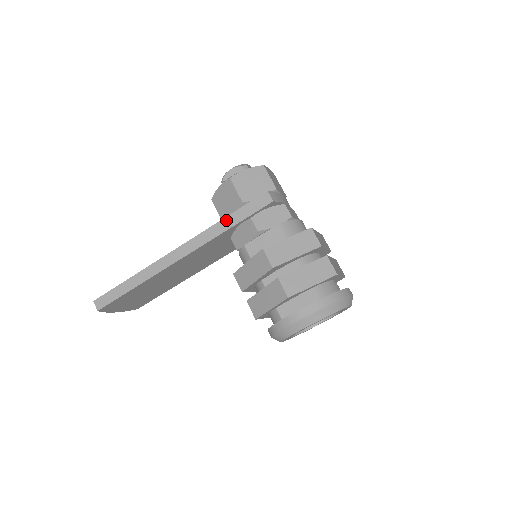
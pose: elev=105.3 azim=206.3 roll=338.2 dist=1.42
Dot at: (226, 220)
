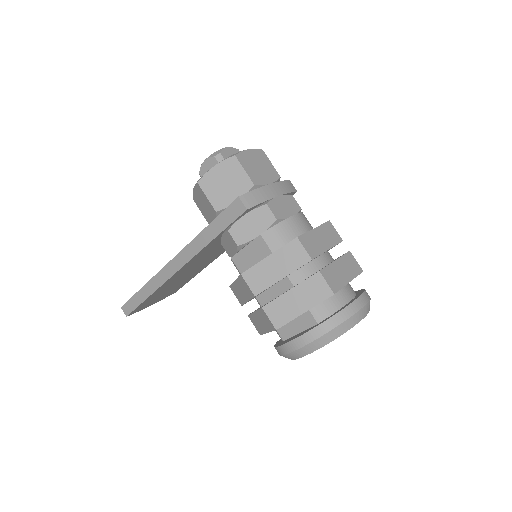
Dot at: (206, 232)
